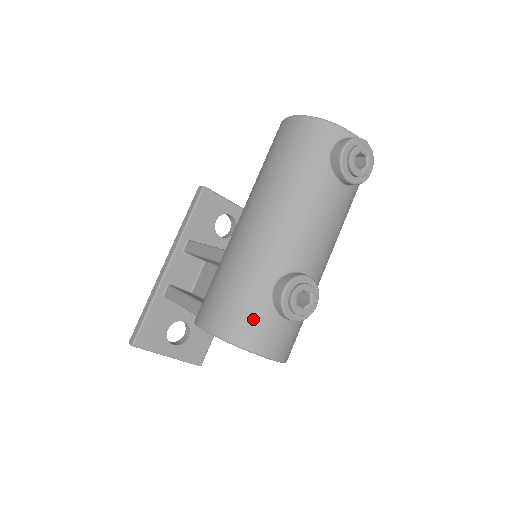
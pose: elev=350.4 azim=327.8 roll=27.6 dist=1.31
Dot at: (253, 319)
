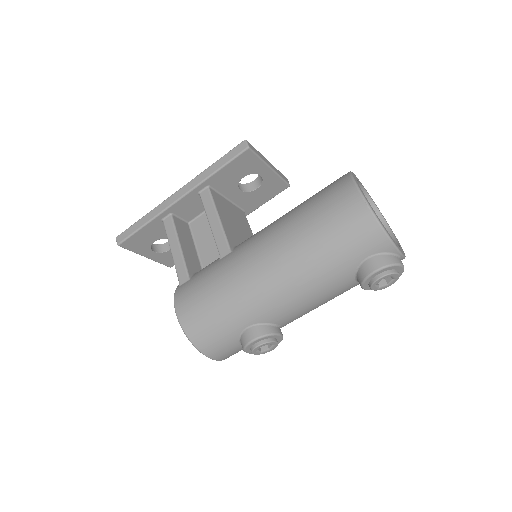
Dot at: (218, 339)
